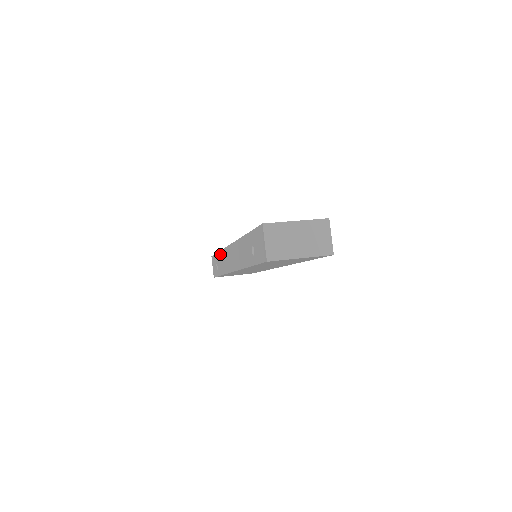
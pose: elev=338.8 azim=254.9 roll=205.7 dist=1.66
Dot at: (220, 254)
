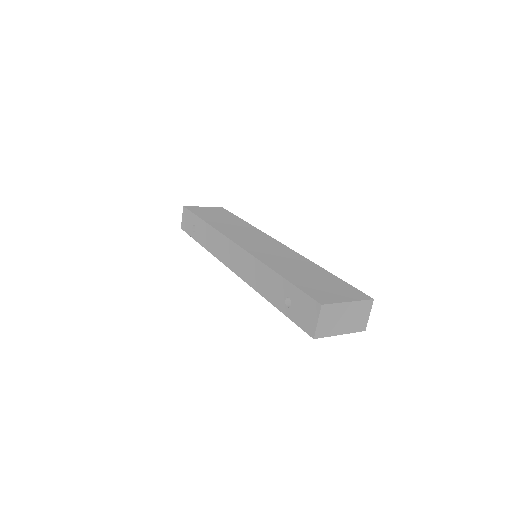
Dot at: (207, 227)
